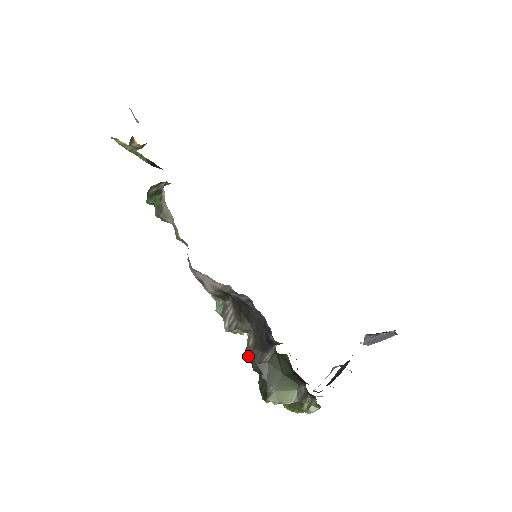
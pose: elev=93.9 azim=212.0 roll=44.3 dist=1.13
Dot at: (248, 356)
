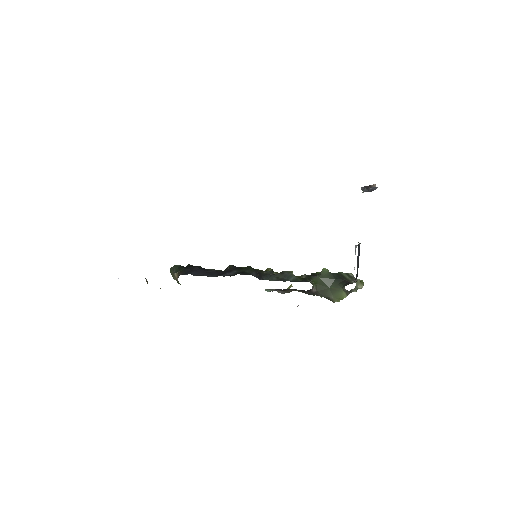
Dot at: occluded
